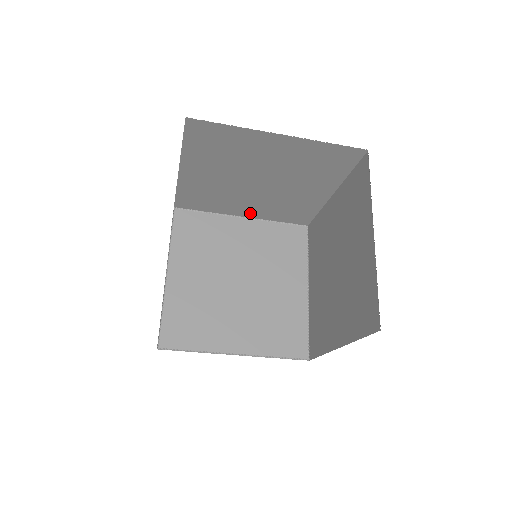
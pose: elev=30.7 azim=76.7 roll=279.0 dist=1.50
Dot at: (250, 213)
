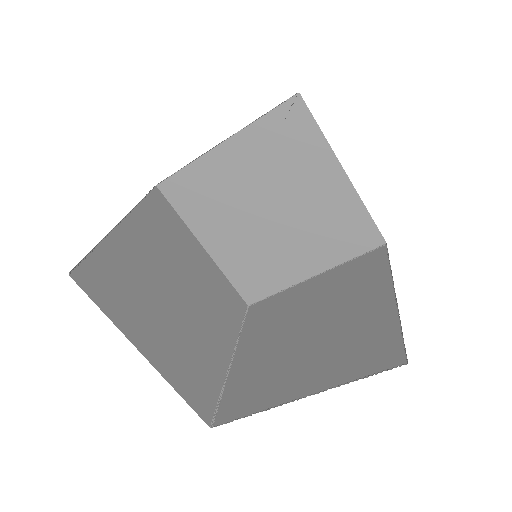
Dot at: (312, 266)
